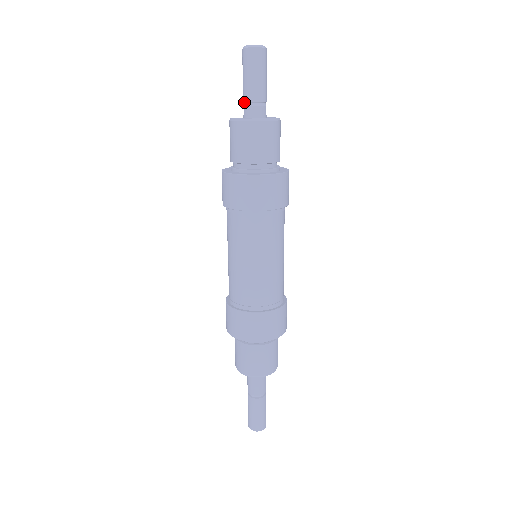
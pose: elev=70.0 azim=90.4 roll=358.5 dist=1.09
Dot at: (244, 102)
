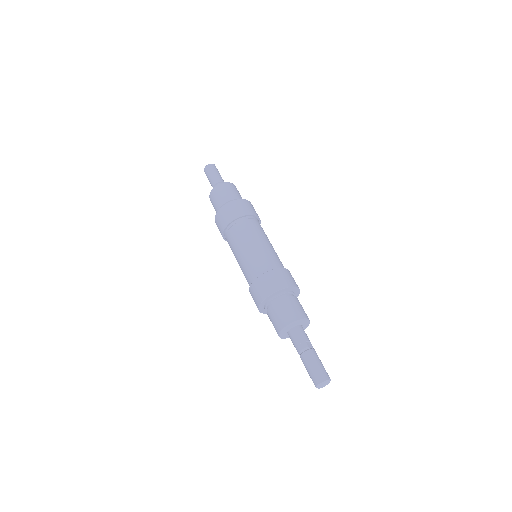
Dot at: occluded
